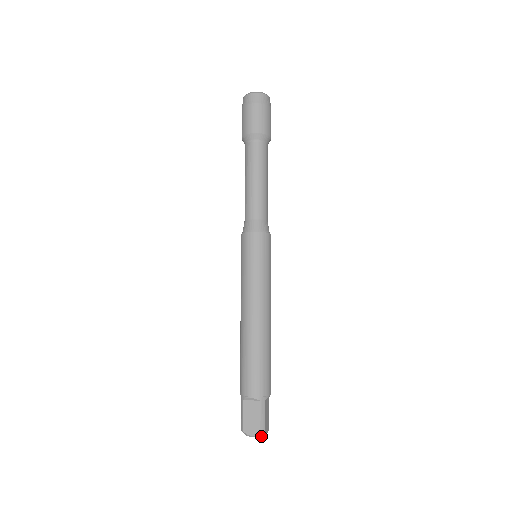
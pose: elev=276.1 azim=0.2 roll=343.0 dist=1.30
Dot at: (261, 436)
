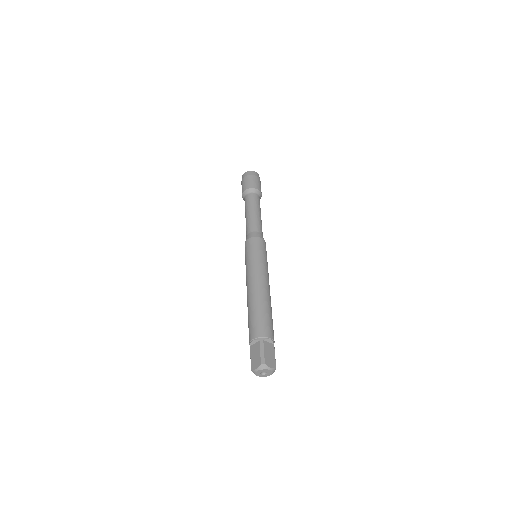
Dot at: (264, 369)
